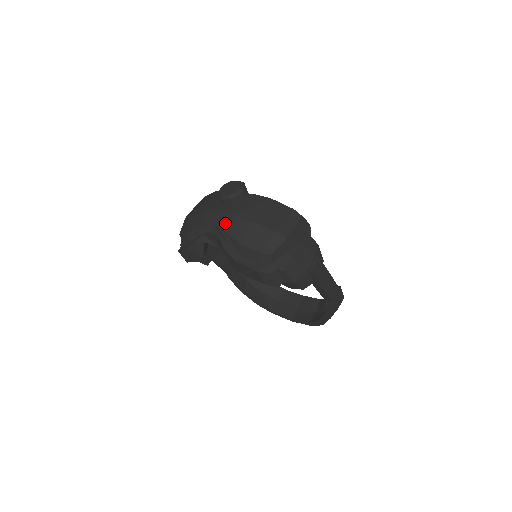
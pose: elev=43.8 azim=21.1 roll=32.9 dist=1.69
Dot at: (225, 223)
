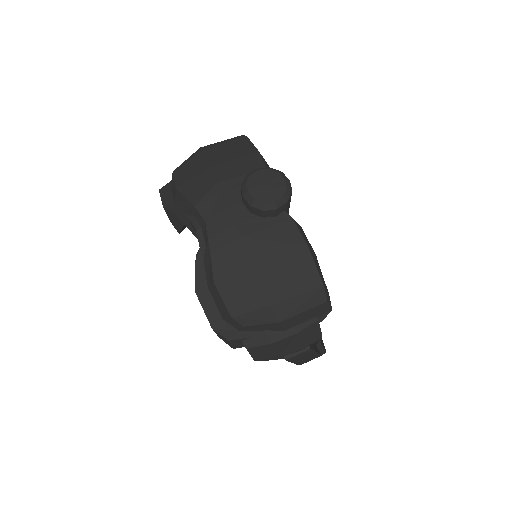
Dot at: (219, 236)
